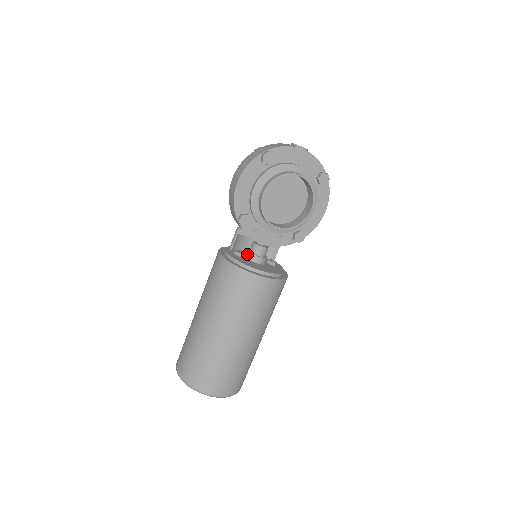
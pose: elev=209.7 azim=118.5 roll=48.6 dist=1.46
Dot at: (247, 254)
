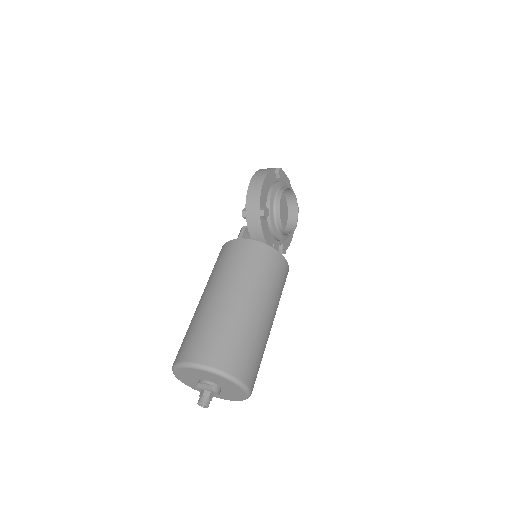
Dot at: occluded
